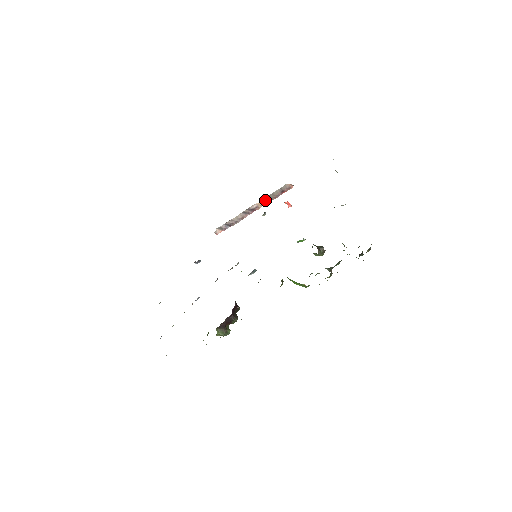
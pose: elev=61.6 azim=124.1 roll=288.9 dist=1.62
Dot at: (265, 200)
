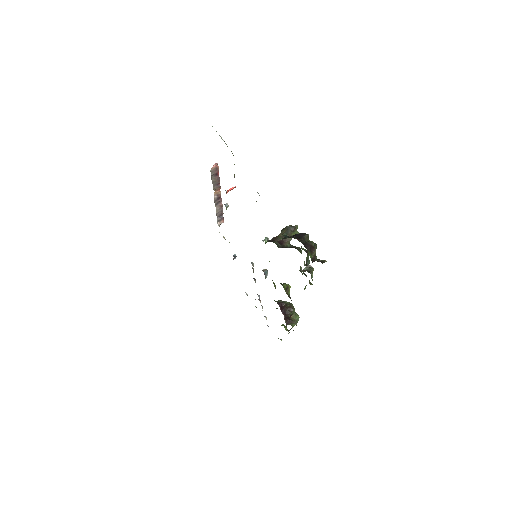
Dot at: (215, 188)
